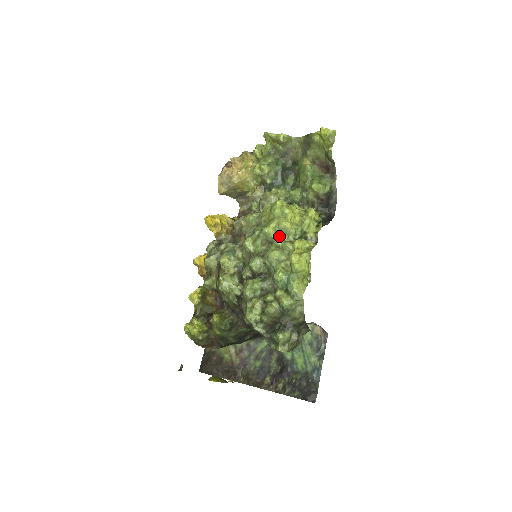
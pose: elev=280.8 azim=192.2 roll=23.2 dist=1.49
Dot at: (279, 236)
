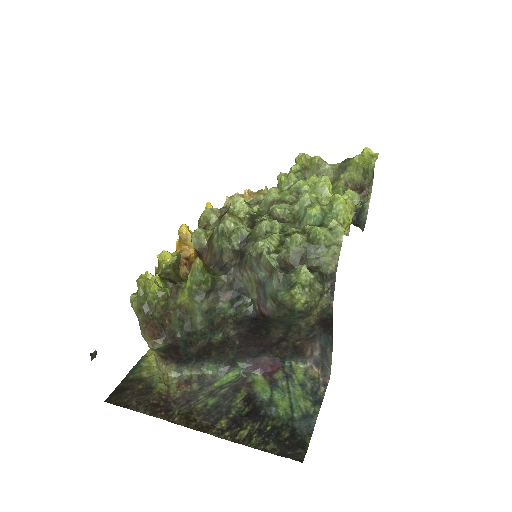
Dot at: (313, 193)
